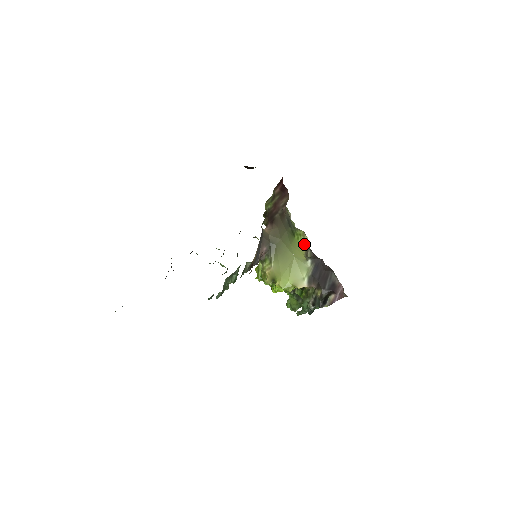
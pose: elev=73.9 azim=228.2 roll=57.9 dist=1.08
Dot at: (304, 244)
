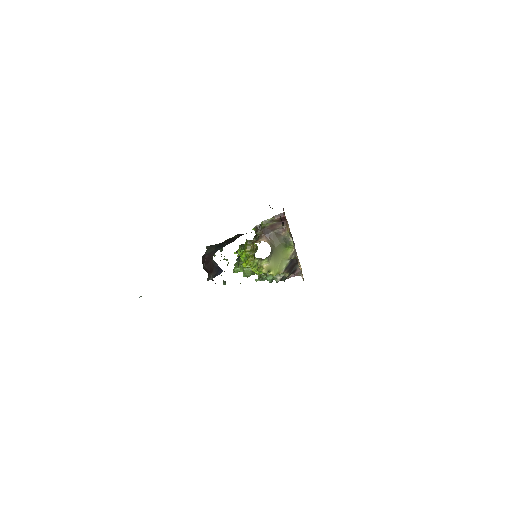
Dot at: (291, 252)
